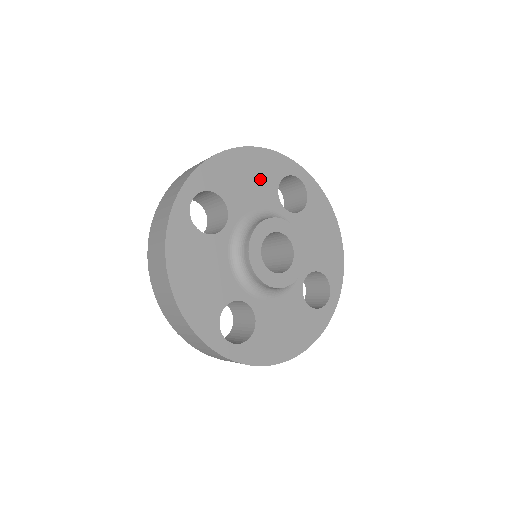
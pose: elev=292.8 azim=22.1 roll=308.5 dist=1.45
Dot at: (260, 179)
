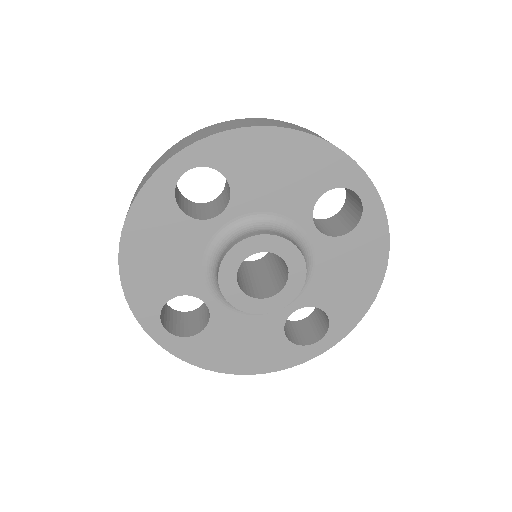
Dot at: (297, 178)
